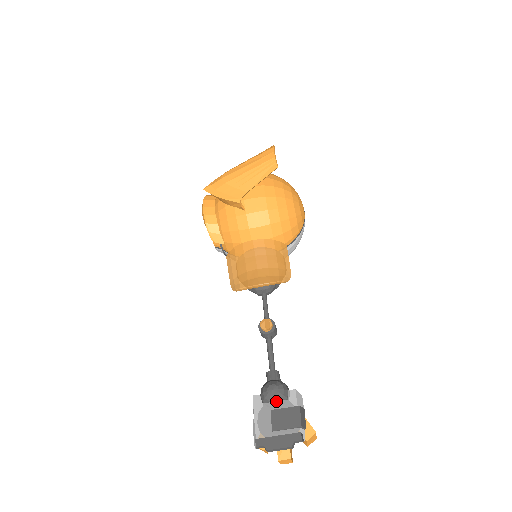
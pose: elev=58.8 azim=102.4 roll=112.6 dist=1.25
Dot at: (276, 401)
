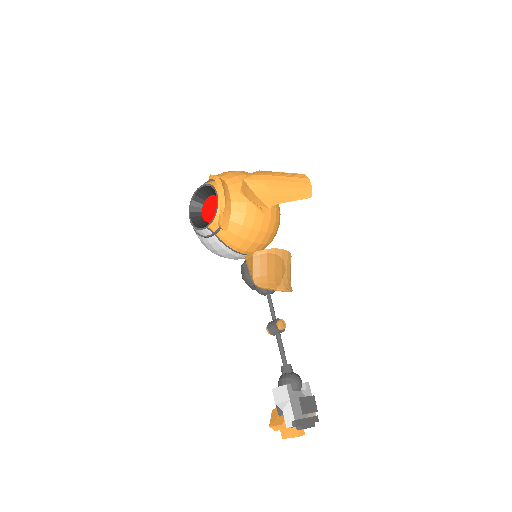
Dot at: (300, 390)
